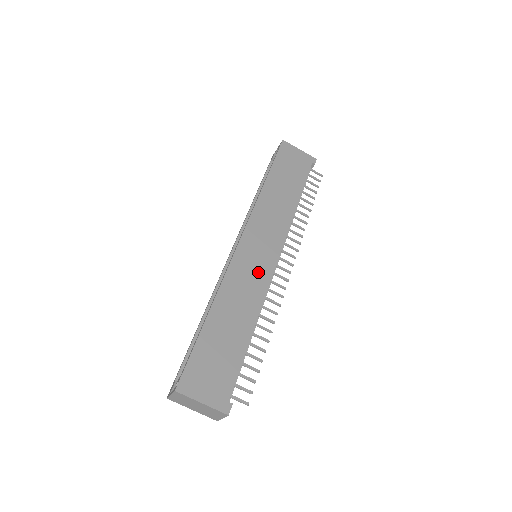
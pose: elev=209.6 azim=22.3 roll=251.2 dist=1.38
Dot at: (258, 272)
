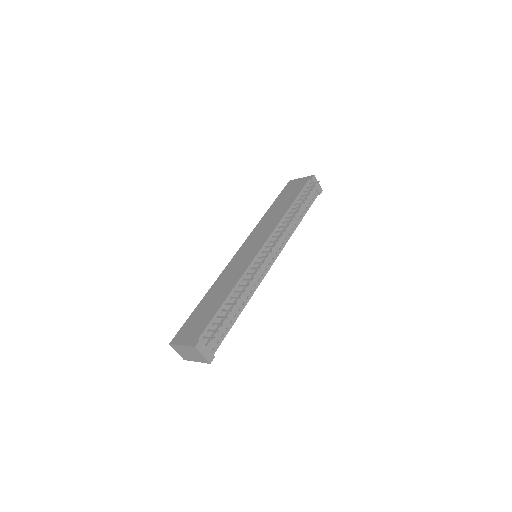
Dot at: (244, 261)
